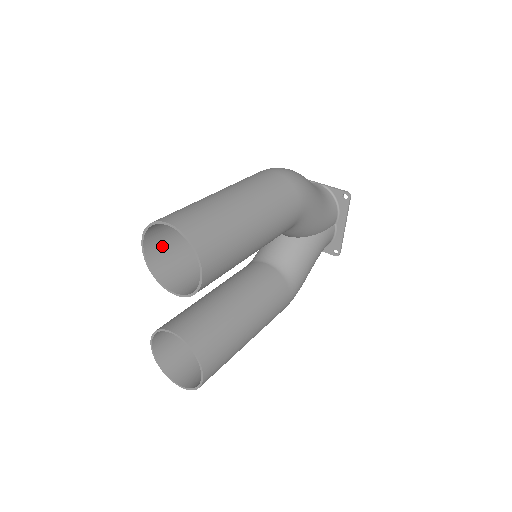
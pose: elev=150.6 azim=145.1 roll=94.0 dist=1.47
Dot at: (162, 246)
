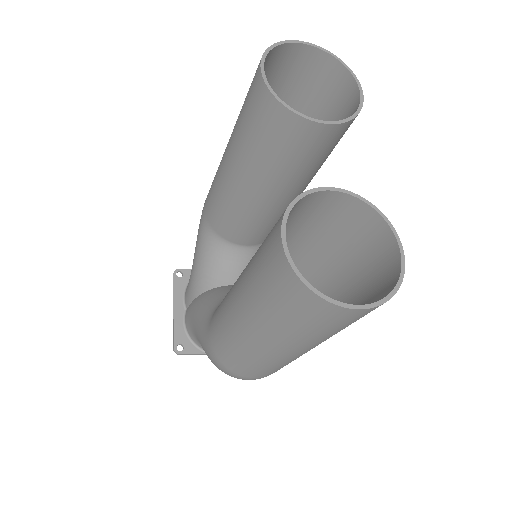
Dot at: (255, 106)
